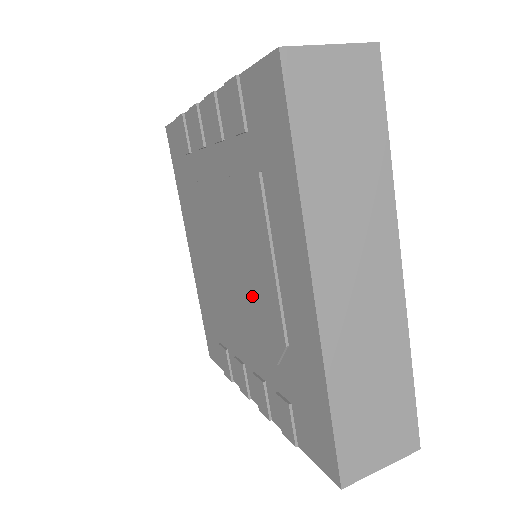
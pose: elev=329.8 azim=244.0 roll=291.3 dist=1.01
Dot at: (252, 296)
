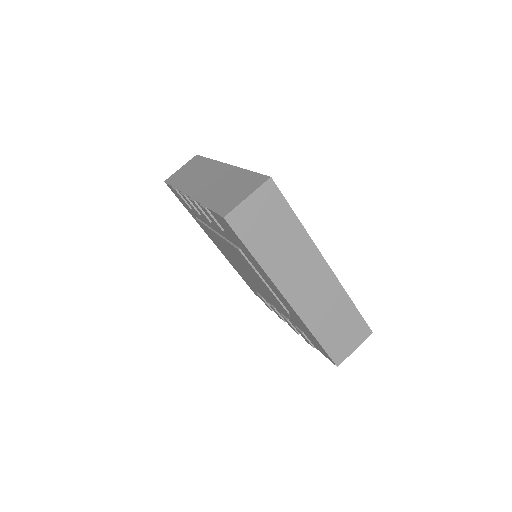
Dot at: (262, 288)
